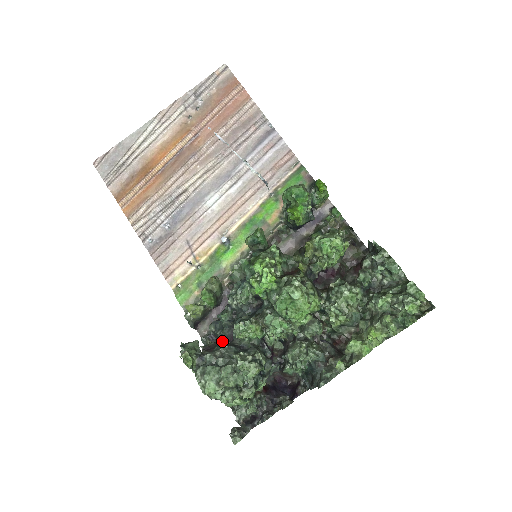
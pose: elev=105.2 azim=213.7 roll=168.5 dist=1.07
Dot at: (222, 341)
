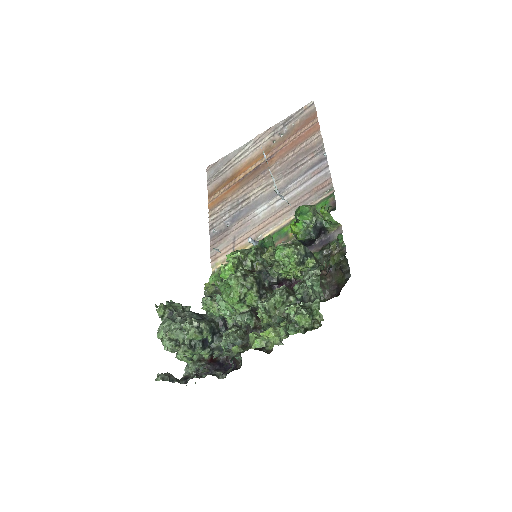
Dot at: occluded
